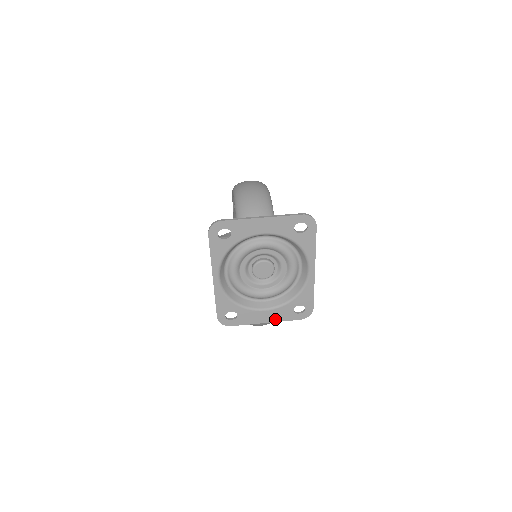
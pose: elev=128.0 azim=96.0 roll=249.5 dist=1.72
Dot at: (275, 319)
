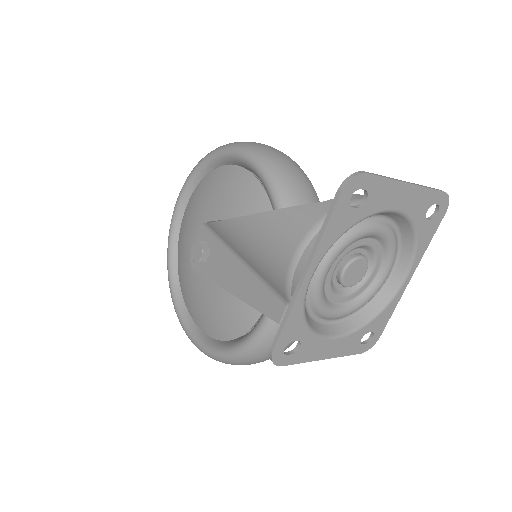
Dot at: (337, 353)
